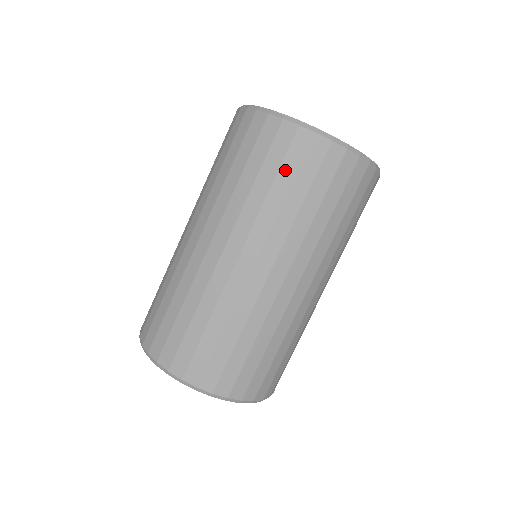
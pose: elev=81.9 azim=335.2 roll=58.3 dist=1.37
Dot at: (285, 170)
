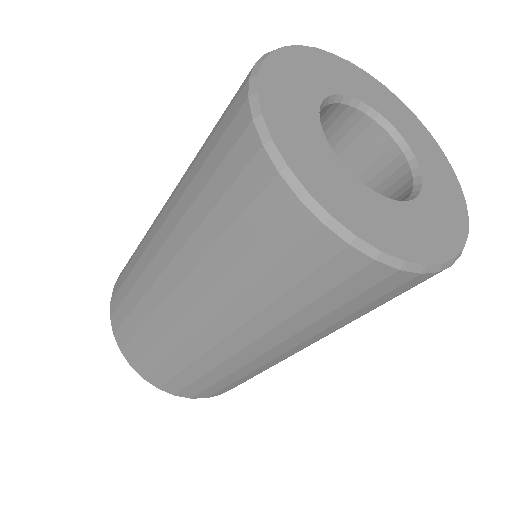
Dot at: (243, 226)
